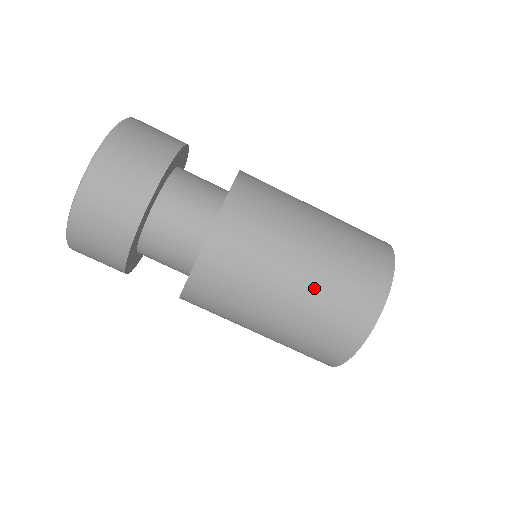
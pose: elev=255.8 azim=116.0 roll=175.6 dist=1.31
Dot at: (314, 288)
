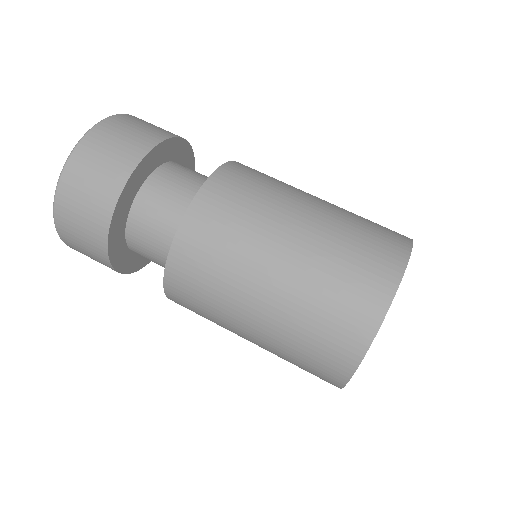
Dot at: (312, 257)
